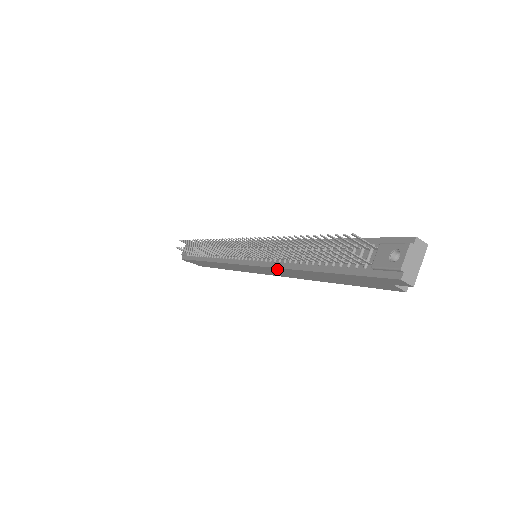
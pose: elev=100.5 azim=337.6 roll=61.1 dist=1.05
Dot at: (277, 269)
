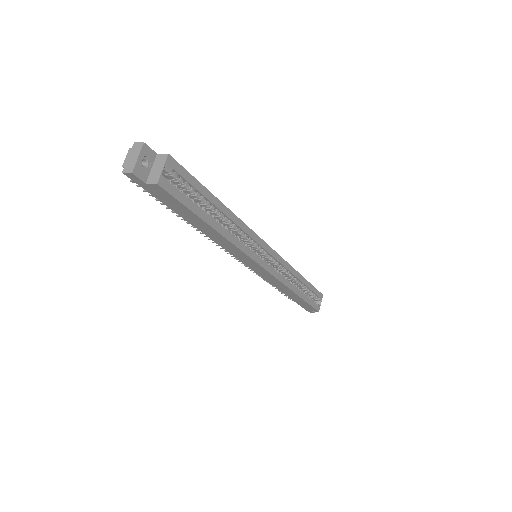
Dot at: (222, 246)
